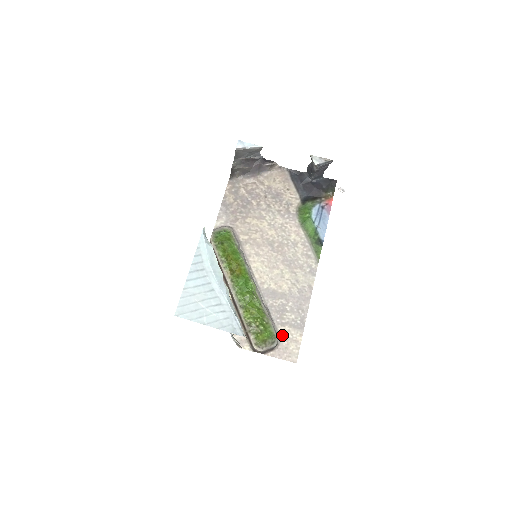
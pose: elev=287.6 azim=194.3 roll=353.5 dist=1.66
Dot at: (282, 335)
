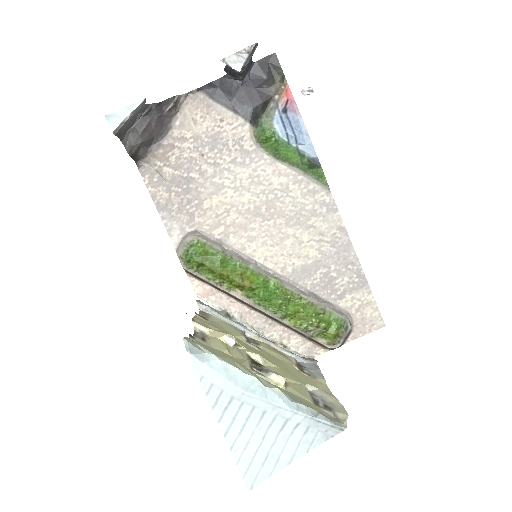
Dot at: (349, 309)
